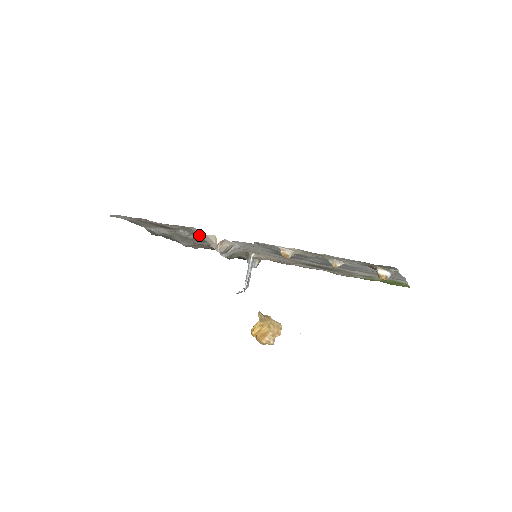
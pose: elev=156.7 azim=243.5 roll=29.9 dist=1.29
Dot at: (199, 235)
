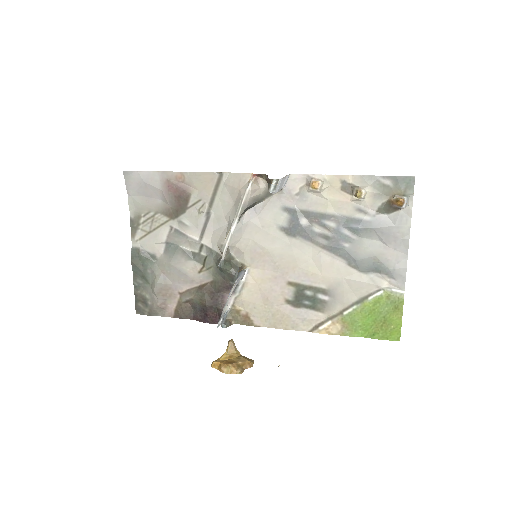
Dot at: (230, 185)
